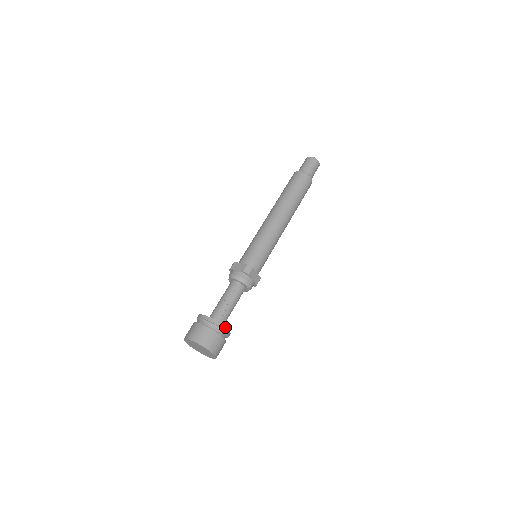
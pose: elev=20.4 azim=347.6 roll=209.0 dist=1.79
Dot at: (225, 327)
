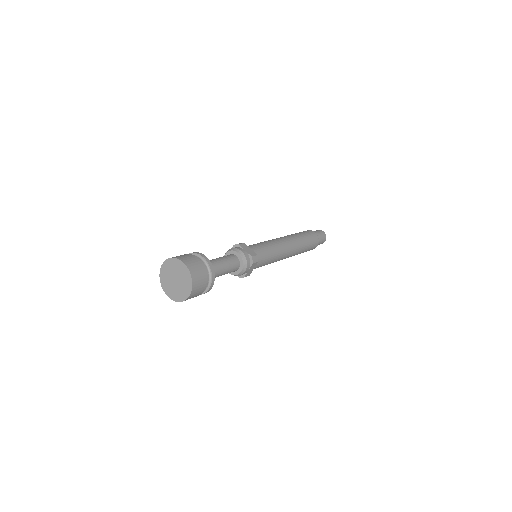
Dot at: (213, 284)
